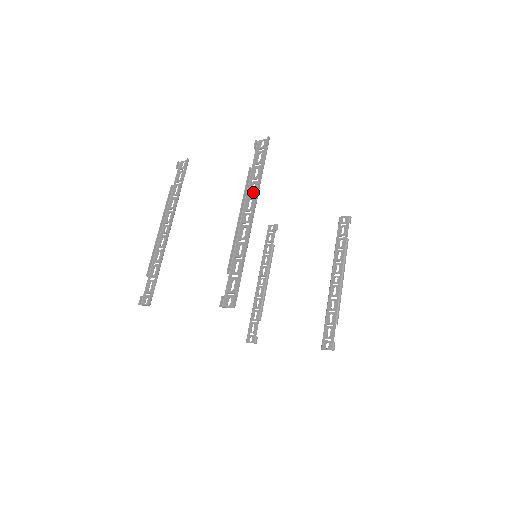
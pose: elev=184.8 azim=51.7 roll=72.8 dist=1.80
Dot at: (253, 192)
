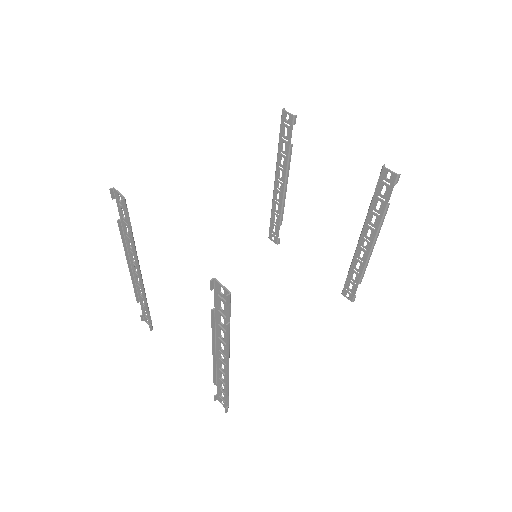
Dot at: (223, 339)
